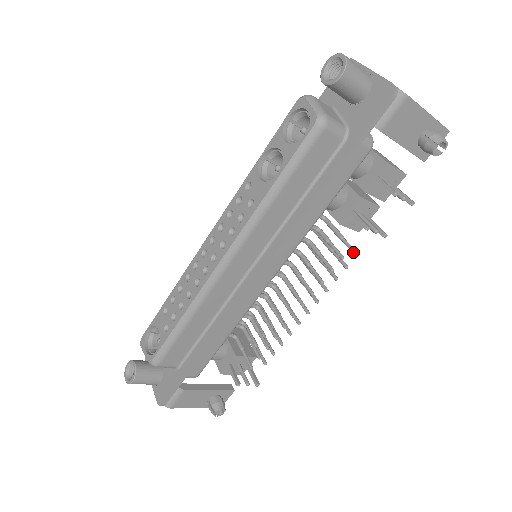
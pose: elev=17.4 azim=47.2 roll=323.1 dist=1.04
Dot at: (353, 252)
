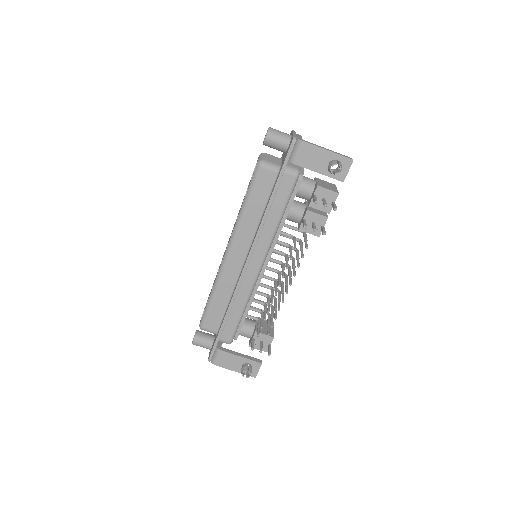
Dot at: (305, 246)
